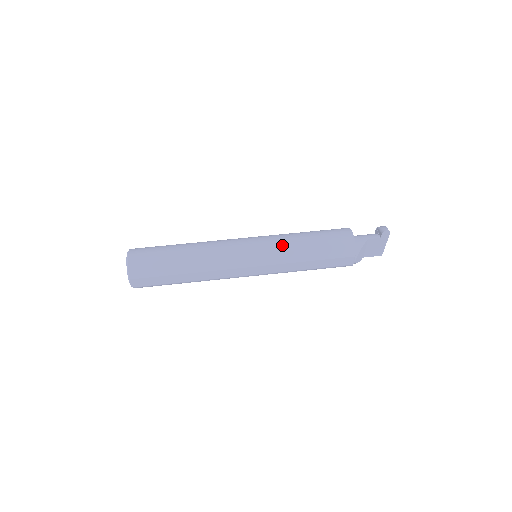
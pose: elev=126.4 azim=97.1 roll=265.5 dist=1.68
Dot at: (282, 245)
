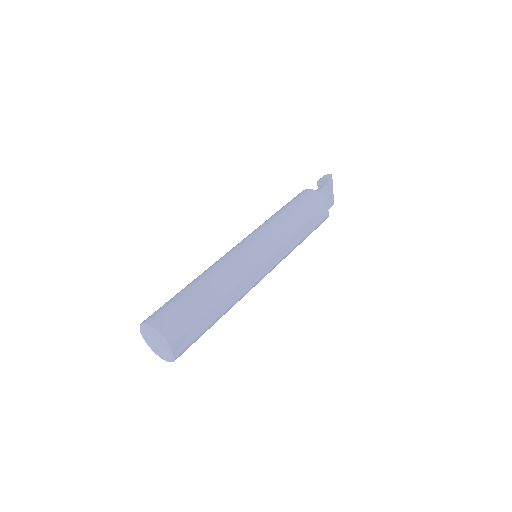
Dot at: (274, 227)
